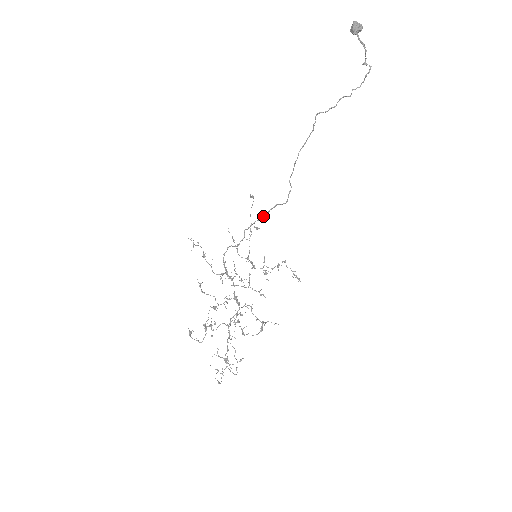
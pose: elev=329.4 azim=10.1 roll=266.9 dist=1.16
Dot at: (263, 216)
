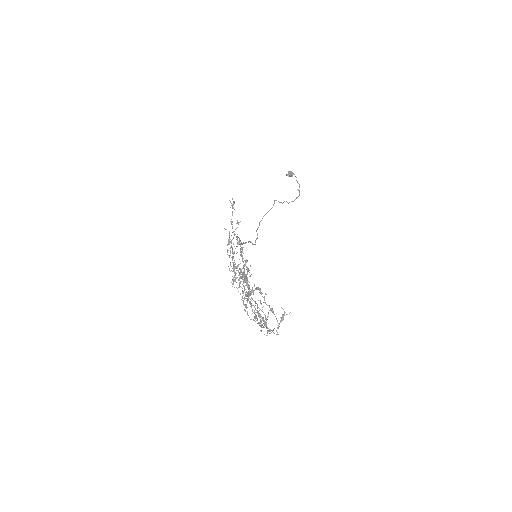
Dot at: (243, 243)
